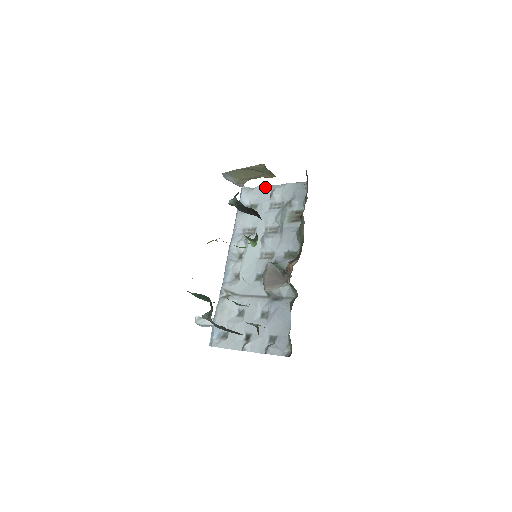
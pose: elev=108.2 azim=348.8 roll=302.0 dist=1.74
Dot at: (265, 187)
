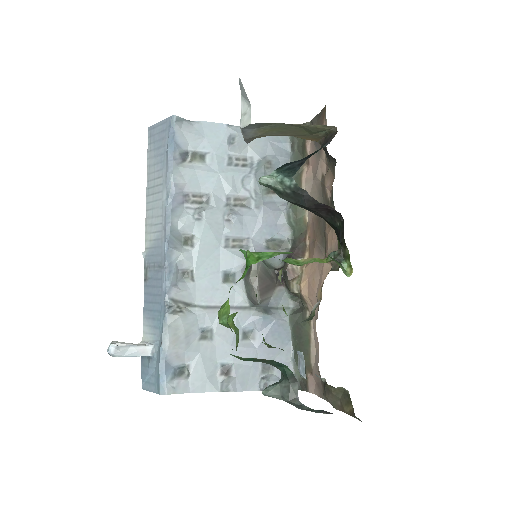
Dot at: (216, 125)
